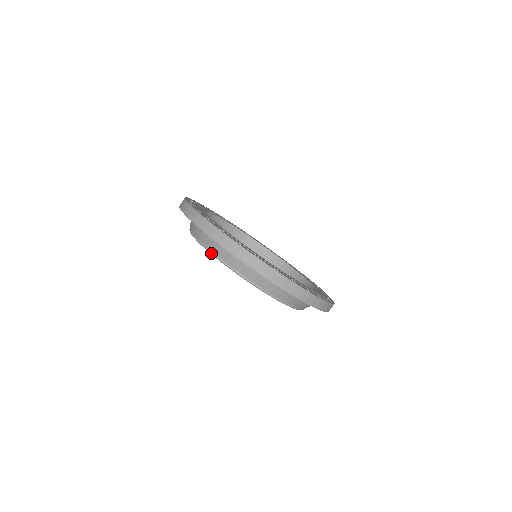
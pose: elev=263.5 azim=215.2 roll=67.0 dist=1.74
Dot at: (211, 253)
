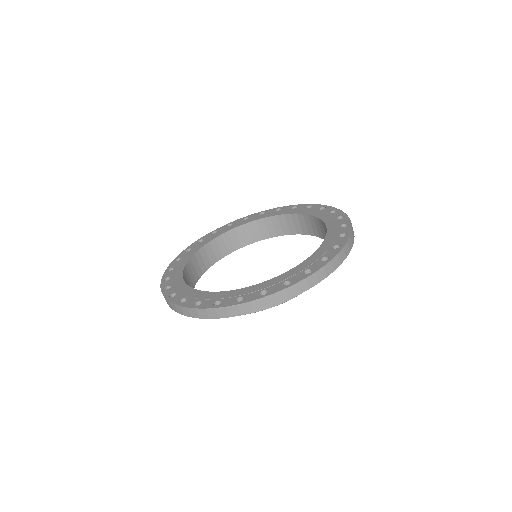
Dot at: occluded
